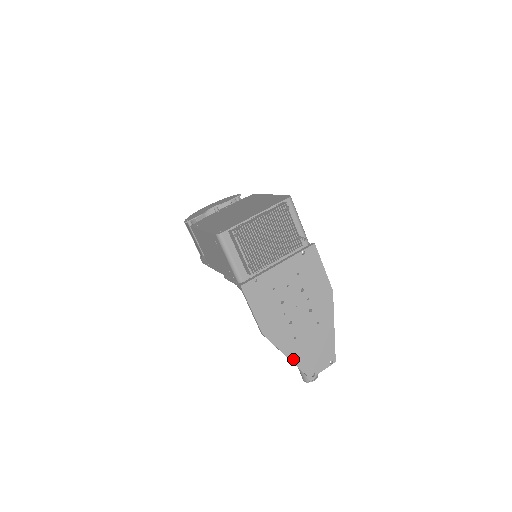
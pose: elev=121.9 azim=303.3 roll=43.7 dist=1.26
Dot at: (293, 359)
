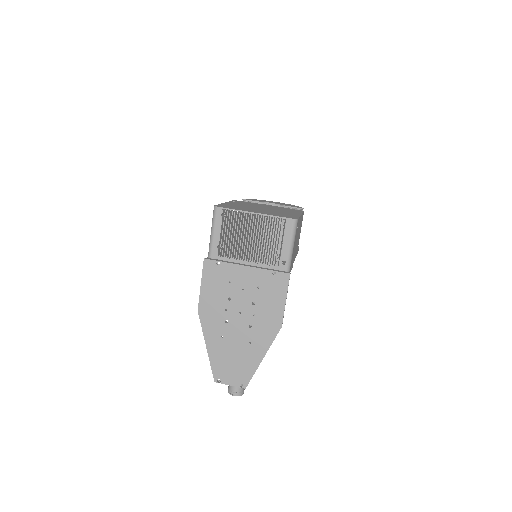
Dot at: (210, 352)
